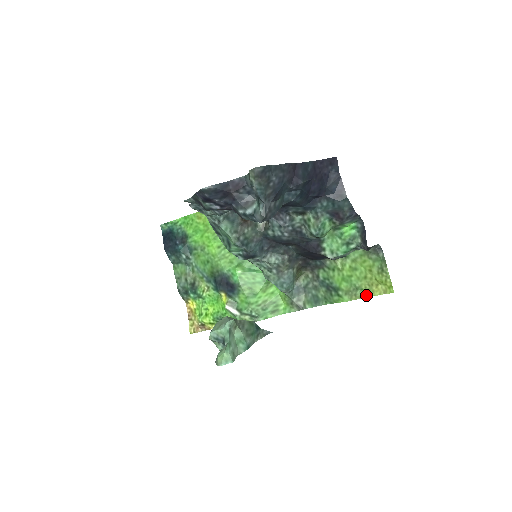
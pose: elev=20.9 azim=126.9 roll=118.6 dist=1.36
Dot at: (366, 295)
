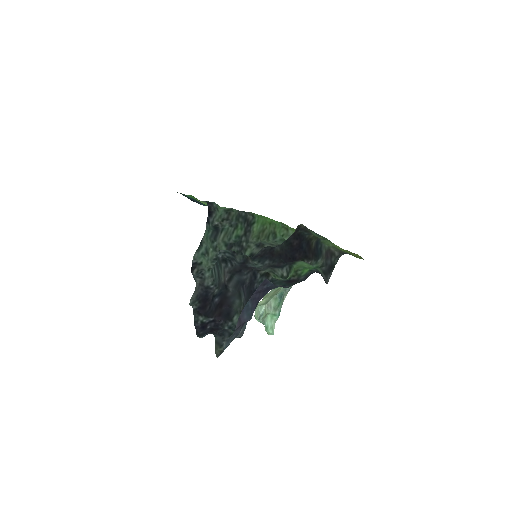
Dot at: (351, 252)
